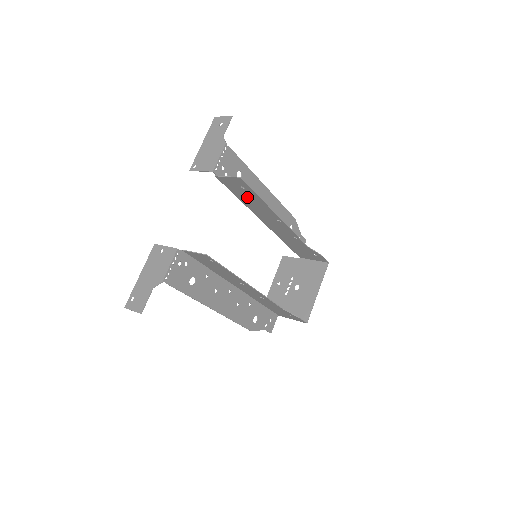
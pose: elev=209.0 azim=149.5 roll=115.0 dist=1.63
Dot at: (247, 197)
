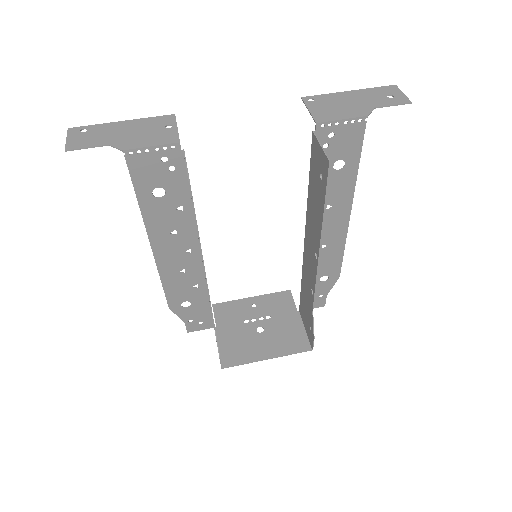
Dot at: (316, 193)
